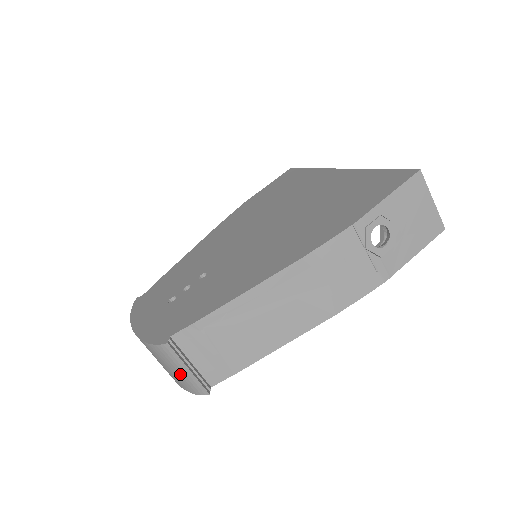
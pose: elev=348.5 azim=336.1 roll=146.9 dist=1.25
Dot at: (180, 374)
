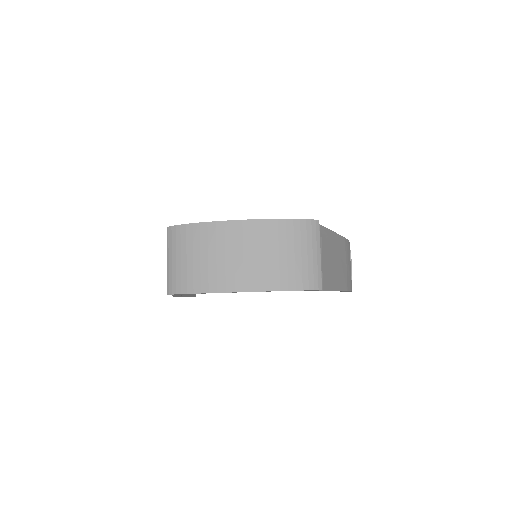
Dot at: (307, 259)
